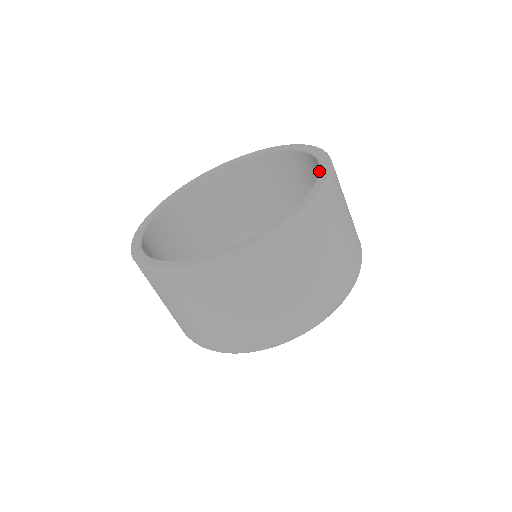
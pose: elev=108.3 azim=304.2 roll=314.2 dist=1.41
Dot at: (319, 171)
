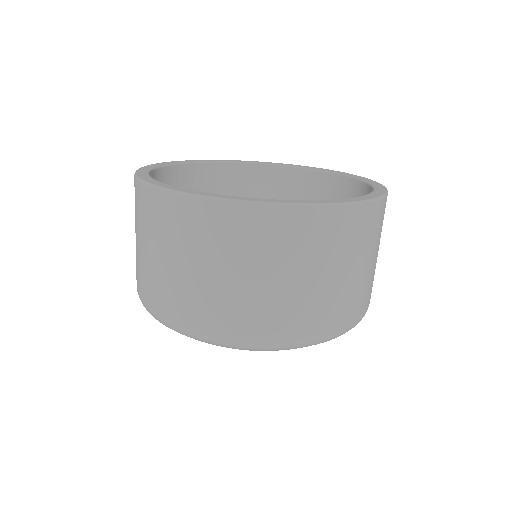
Dot at: (359, 196)
